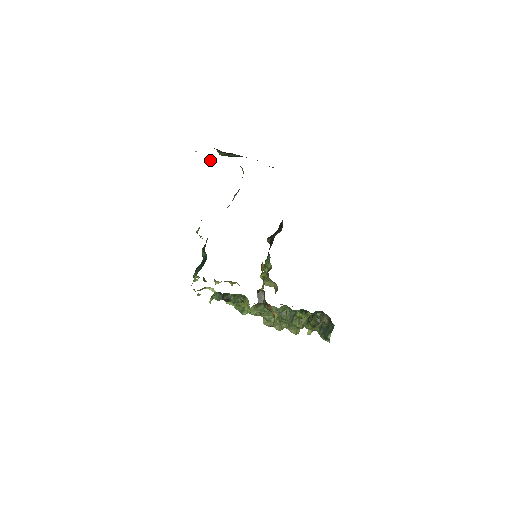
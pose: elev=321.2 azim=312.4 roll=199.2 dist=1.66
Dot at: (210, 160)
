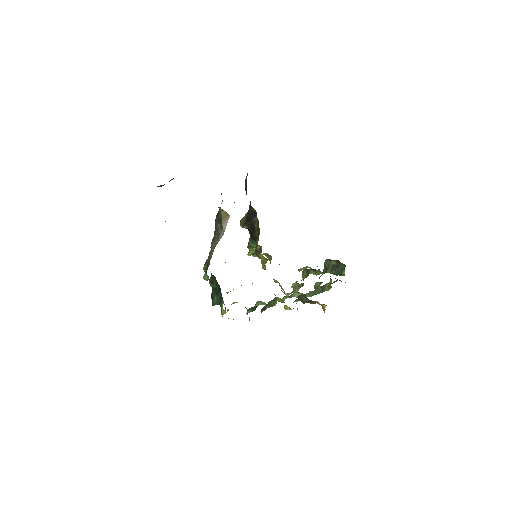
Dot at: occluded
